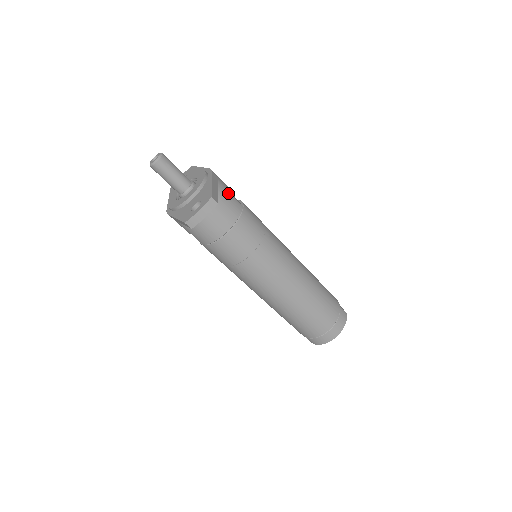
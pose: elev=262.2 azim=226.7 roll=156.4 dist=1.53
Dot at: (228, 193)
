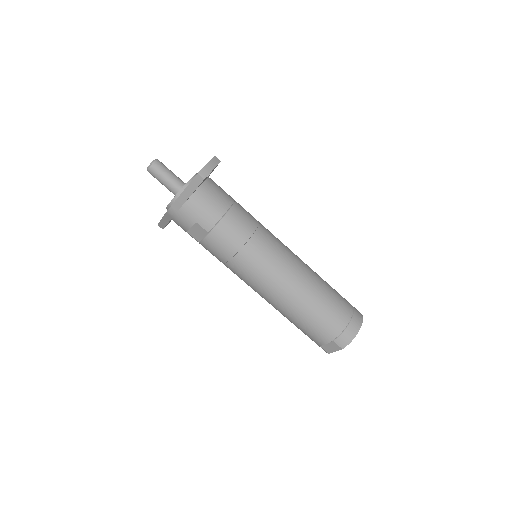
Dot at: occluded
